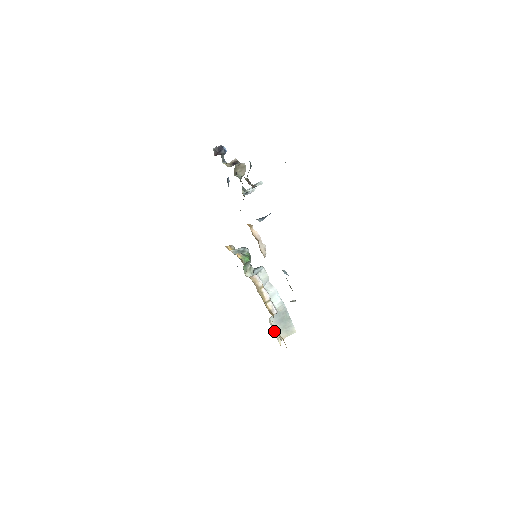
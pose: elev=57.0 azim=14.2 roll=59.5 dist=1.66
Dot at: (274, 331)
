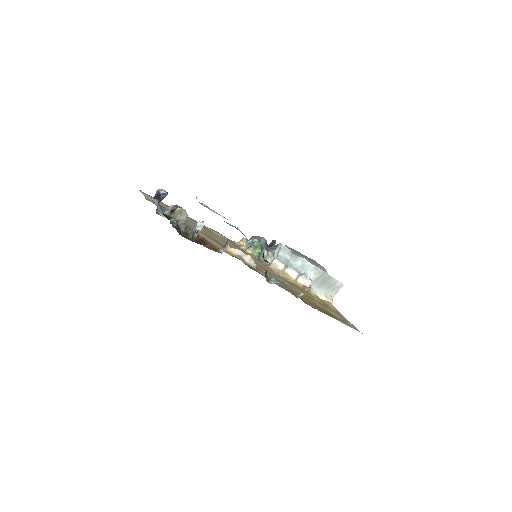
Dot at: (320, 296)
